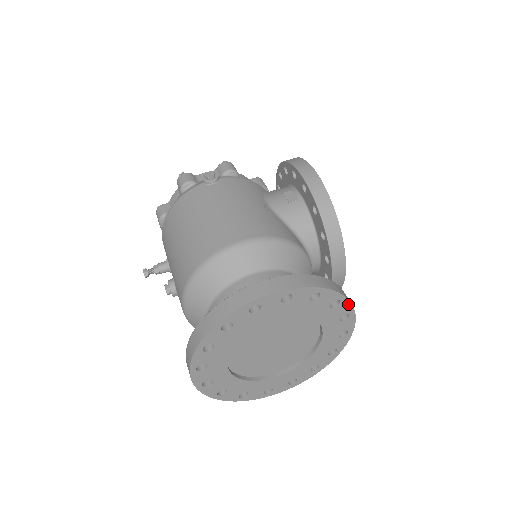
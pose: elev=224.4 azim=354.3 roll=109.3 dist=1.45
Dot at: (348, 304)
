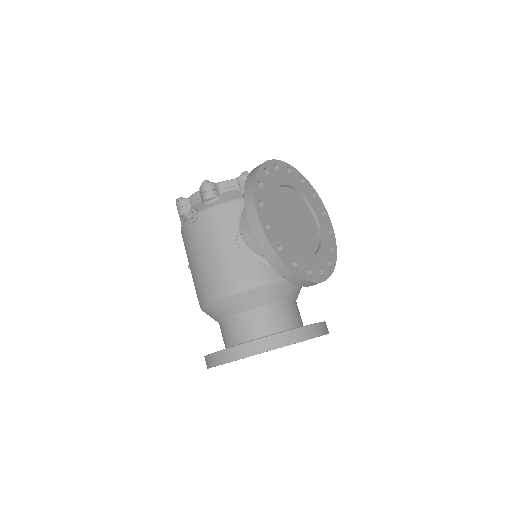
Dot at: occluded
